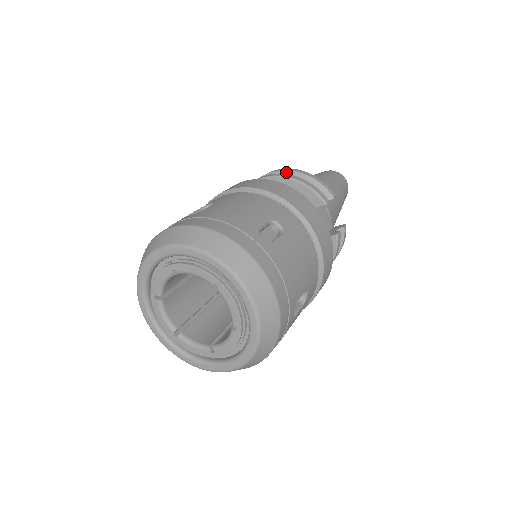
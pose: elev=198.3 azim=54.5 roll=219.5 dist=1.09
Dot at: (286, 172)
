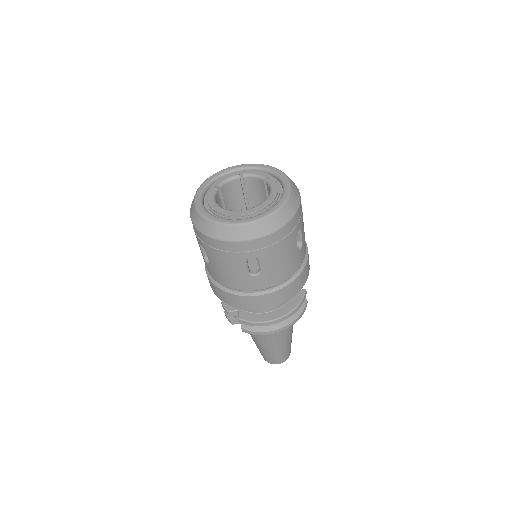
Dot at: occluded
